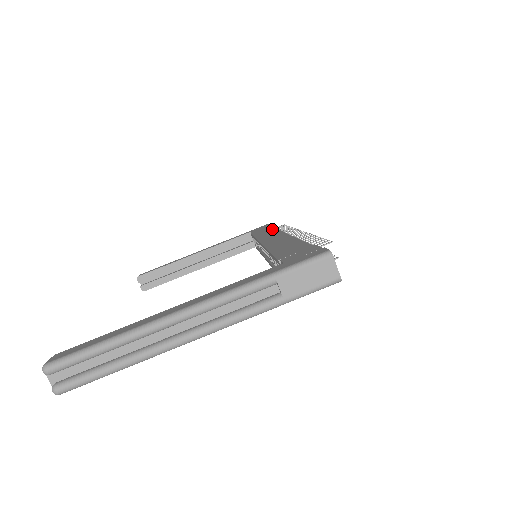
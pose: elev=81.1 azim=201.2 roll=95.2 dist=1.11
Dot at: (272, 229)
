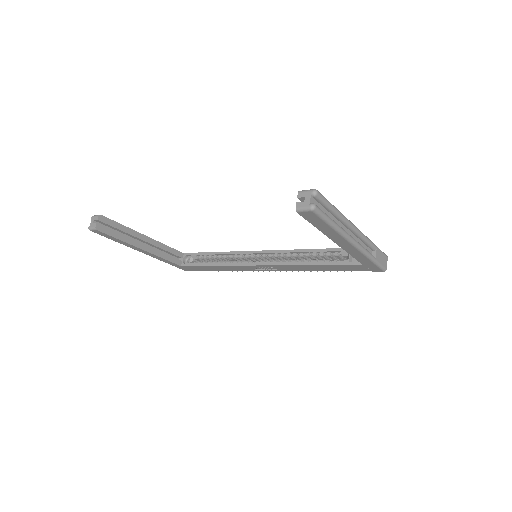
Dot at: occluded
